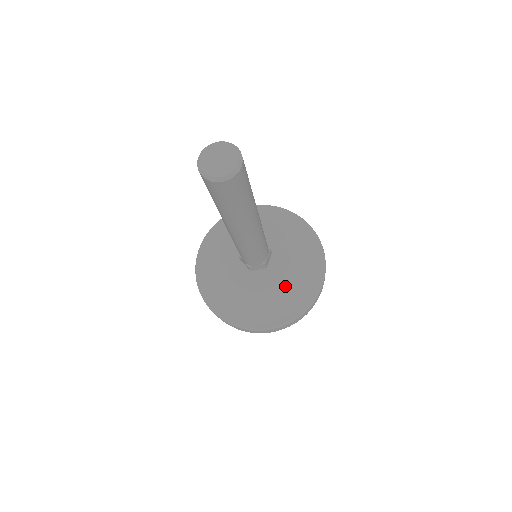
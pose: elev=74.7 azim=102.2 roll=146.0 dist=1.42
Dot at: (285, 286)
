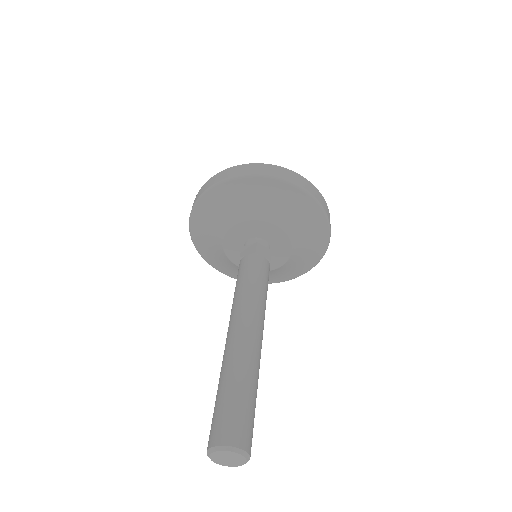
Dot at: occluded
